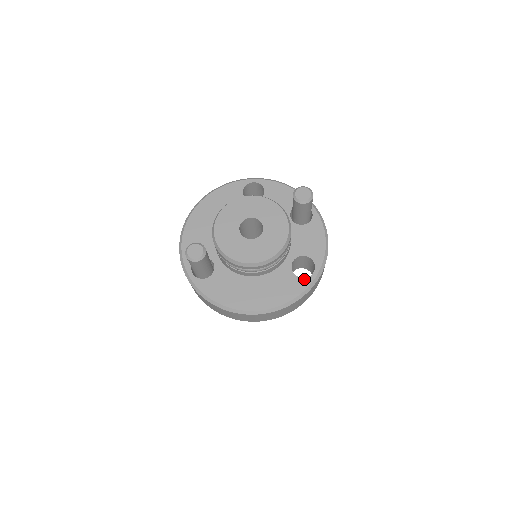
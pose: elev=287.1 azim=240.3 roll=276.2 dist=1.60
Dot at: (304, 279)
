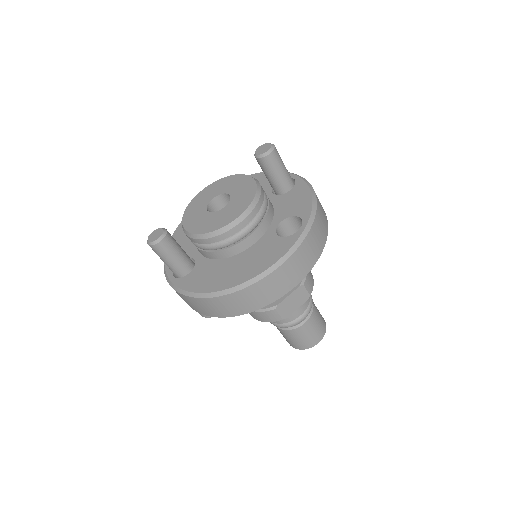
Dot at: (291, 236)
